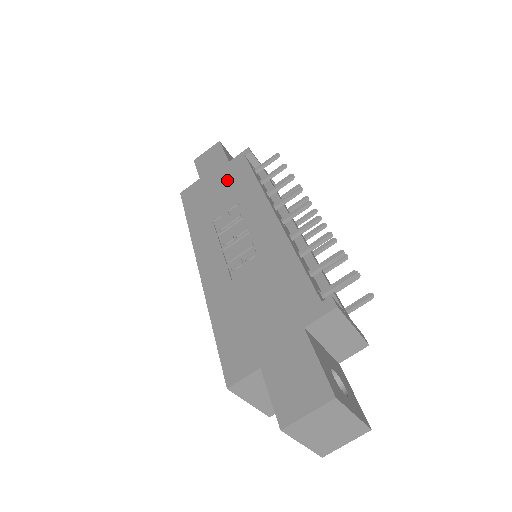
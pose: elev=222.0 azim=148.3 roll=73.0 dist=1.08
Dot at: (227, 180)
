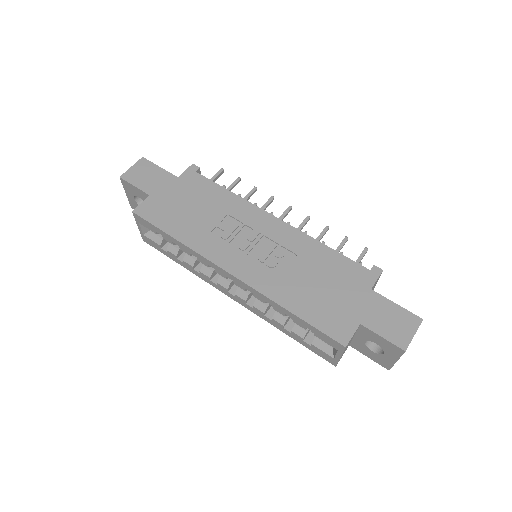
Dot at: (193, 195)
